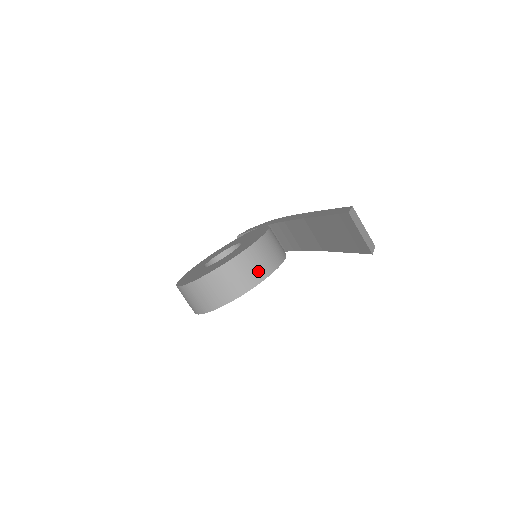
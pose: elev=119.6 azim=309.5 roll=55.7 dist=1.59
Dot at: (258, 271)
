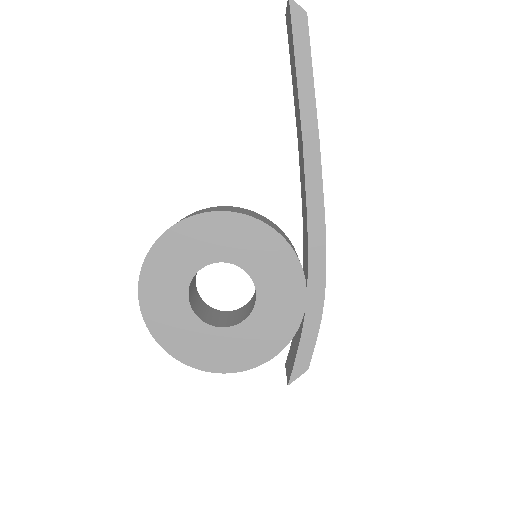
Dot at: (230, 210)
